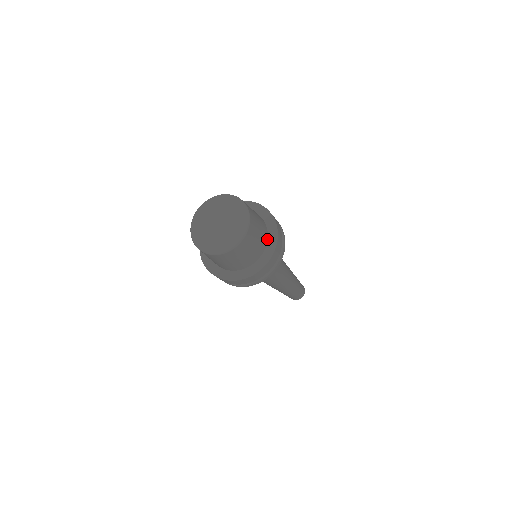
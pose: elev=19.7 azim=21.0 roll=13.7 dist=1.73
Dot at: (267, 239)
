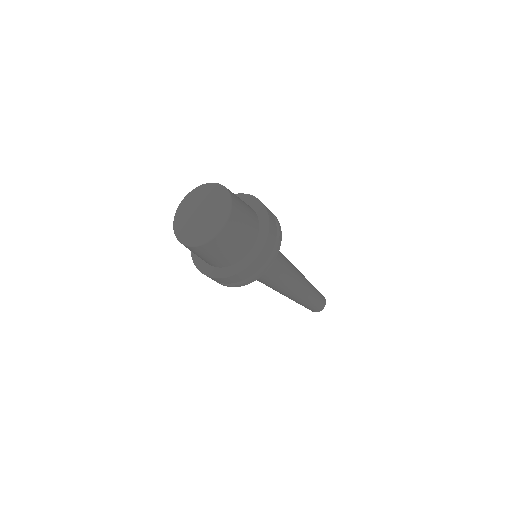
Dot at: (246, 254)
